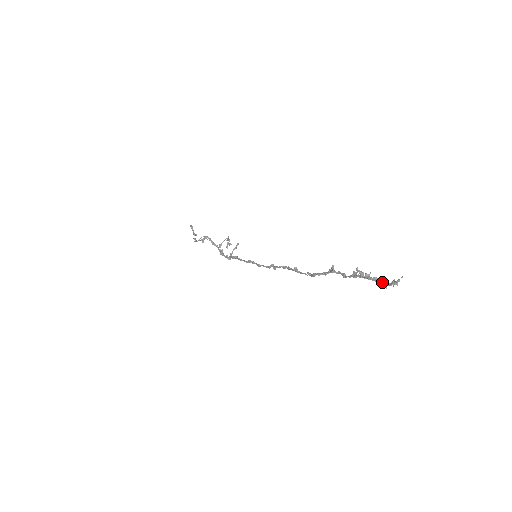
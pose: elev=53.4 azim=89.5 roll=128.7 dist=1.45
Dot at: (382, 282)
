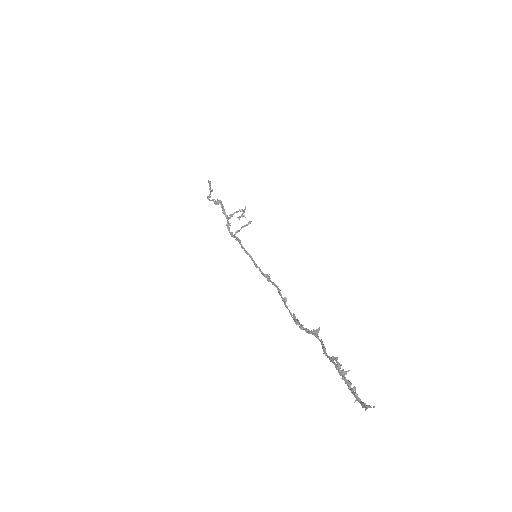
Dot at: (353, 393)
